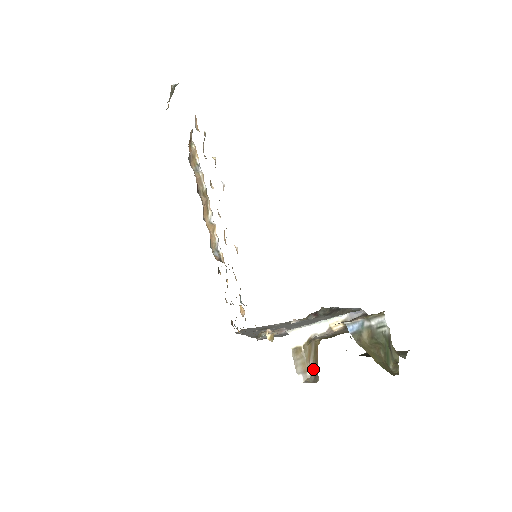
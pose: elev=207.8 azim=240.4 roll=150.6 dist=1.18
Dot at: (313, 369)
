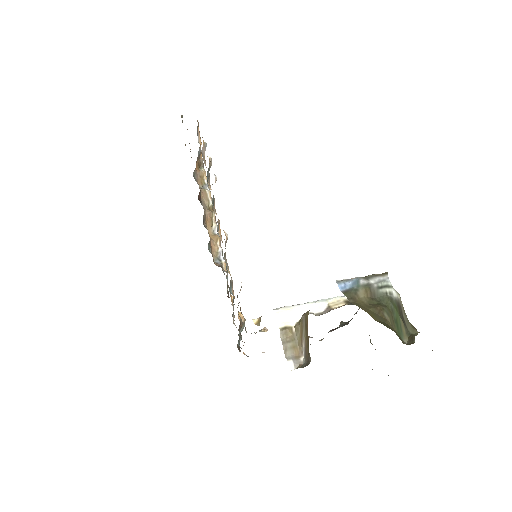
Dot at: (305, 351)
